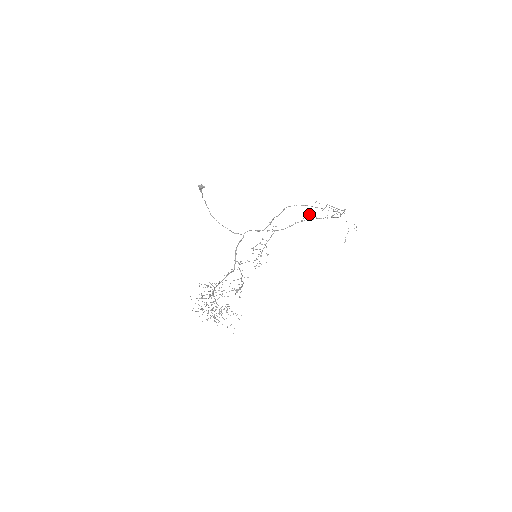
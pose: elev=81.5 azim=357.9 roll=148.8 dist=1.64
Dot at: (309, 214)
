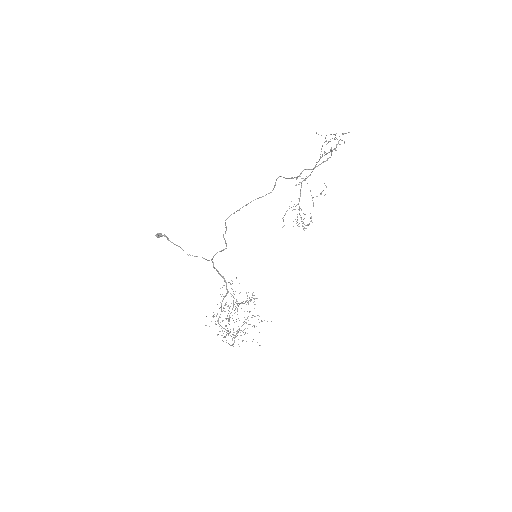
Dot at: (321, 148)
